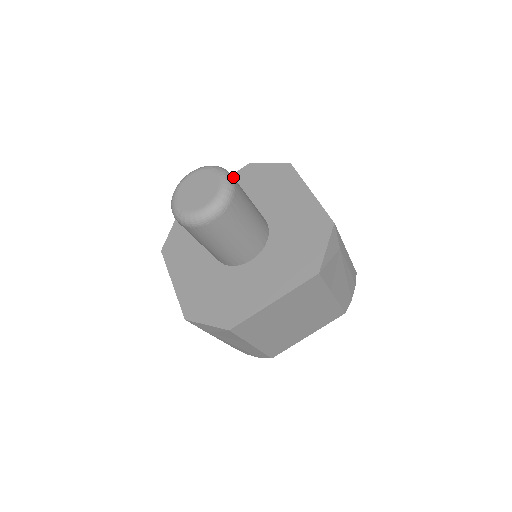
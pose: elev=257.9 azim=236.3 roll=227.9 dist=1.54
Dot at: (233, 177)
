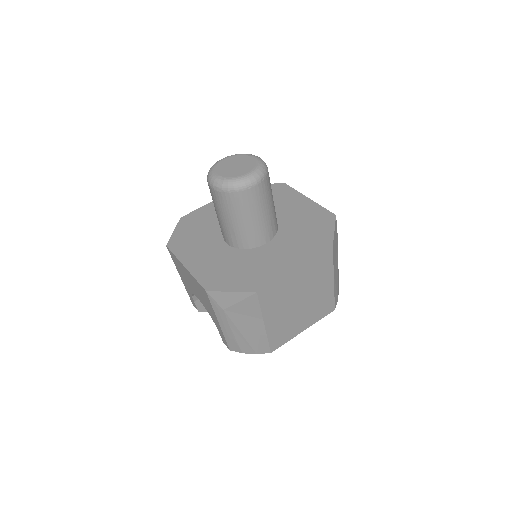
Dot at: occluded
